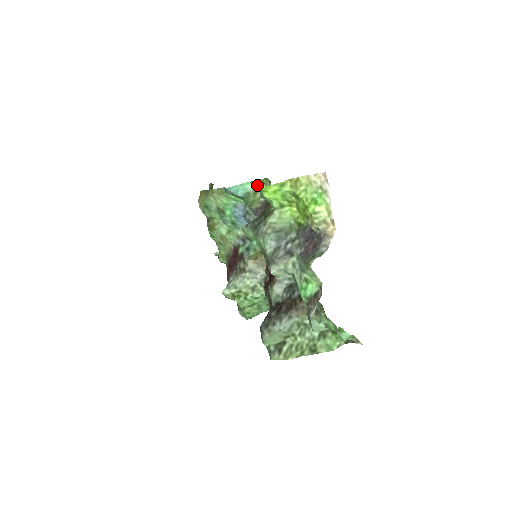
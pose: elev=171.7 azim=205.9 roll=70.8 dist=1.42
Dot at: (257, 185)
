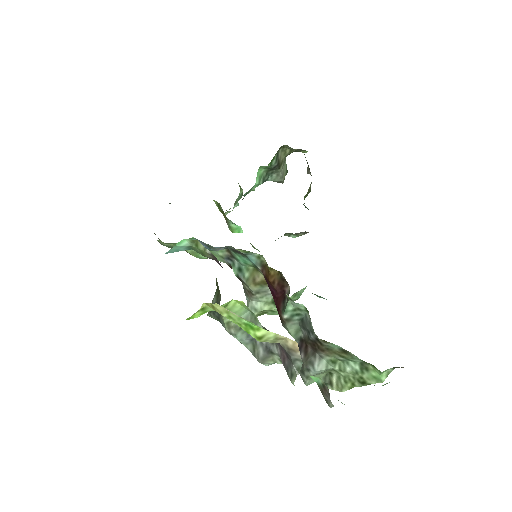
Dot at: (190, 240)
